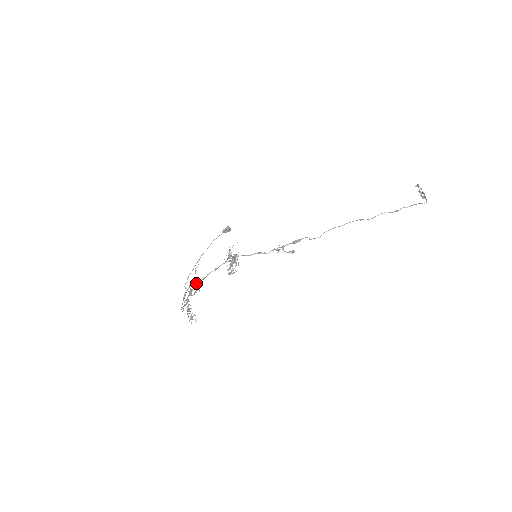
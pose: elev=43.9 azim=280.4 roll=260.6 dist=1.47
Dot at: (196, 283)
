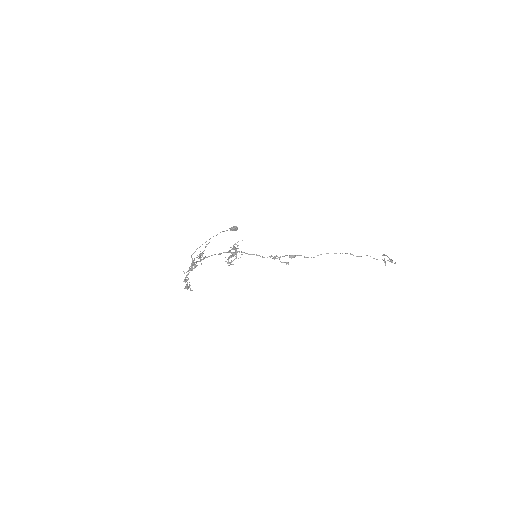
Dot at: (200, 258)
